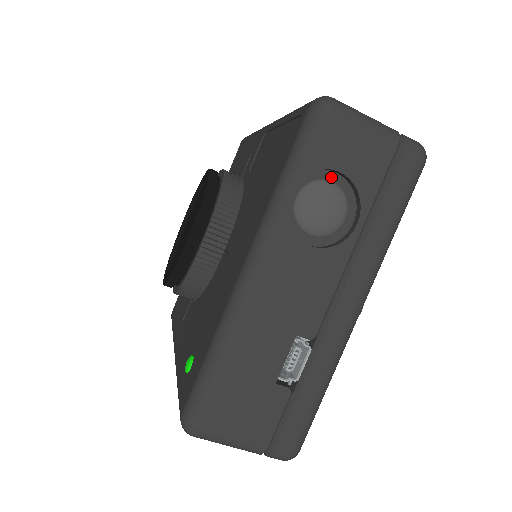
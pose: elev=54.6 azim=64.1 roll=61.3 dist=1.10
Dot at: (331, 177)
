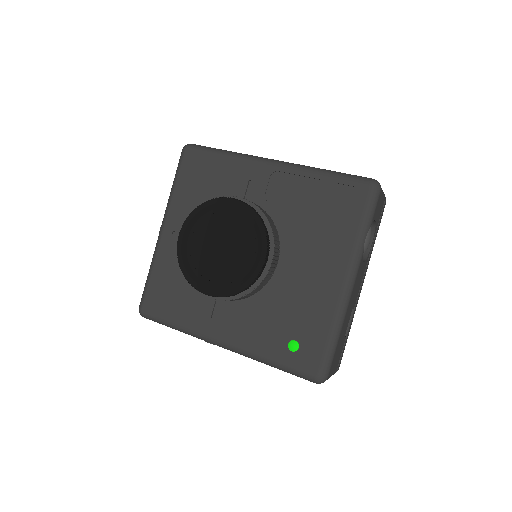
Dot at: occluded
